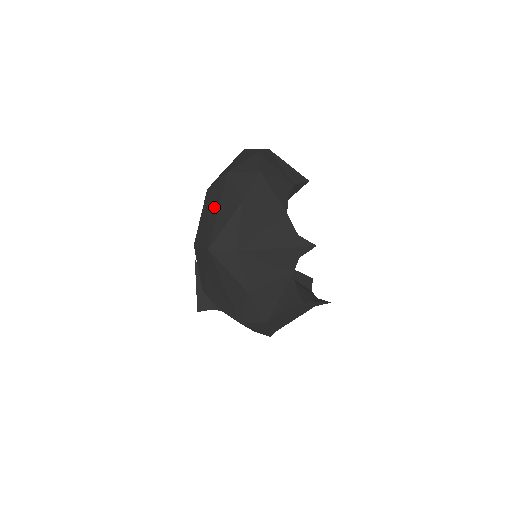
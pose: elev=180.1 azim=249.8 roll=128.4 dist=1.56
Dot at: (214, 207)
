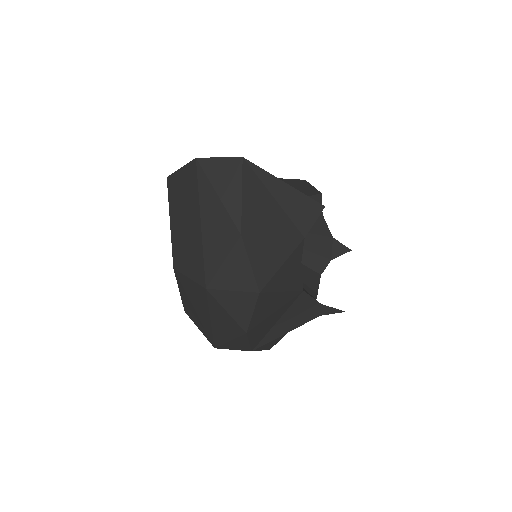
Dot at: (201, 311)
